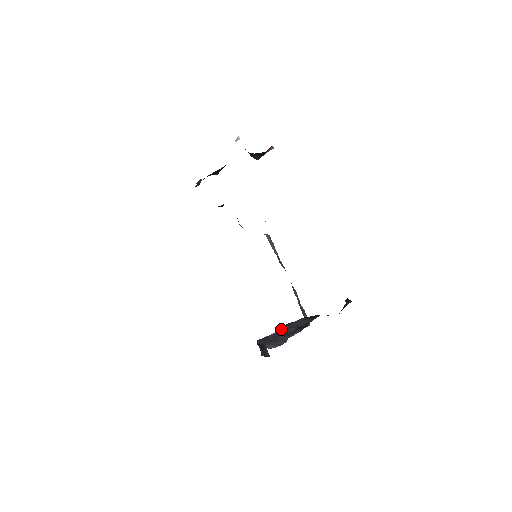
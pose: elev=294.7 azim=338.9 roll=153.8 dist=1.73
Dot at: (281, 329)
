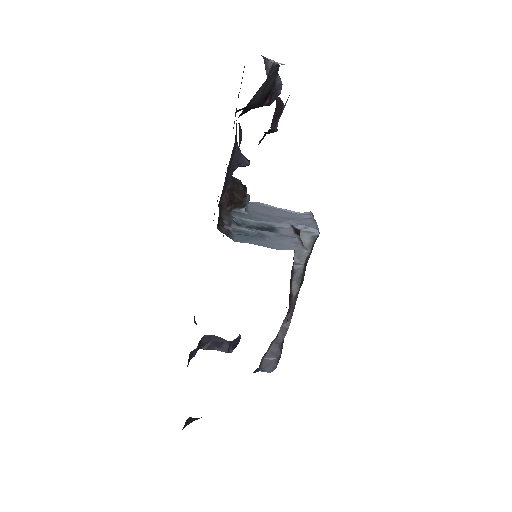
Dot at: occluded
